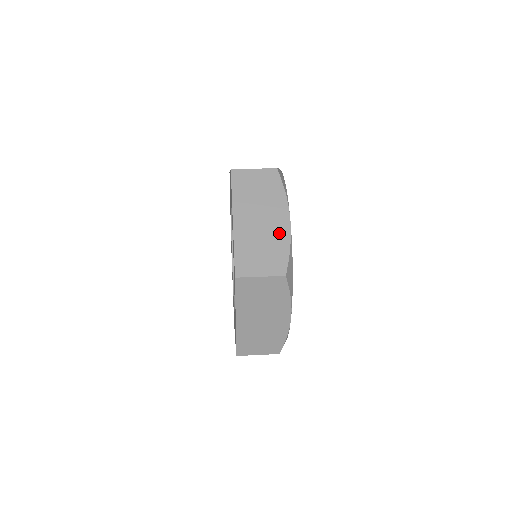
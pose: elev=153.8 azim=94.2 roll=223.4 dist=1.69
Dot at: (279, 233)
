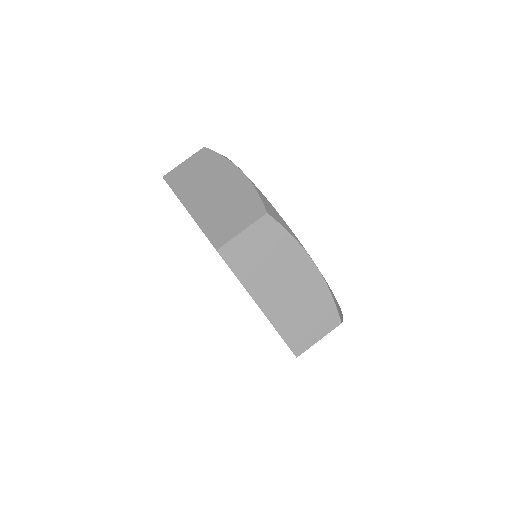
Dot at: (312, 287)
